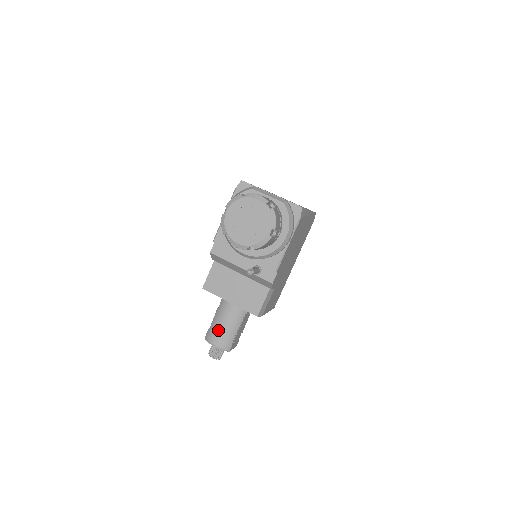
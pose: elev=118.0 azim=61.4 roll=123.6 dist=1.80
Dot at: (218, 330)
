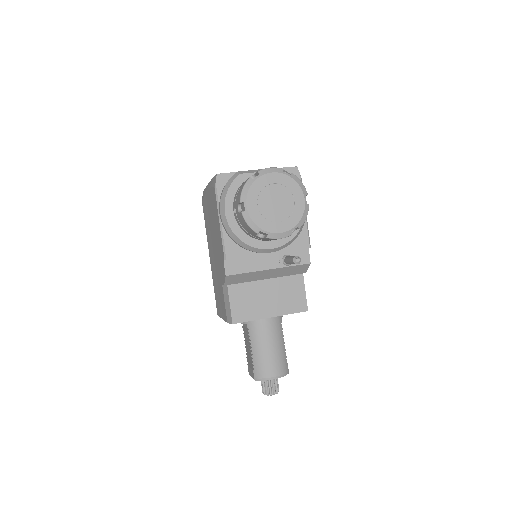
Dot at: (268, 359)
